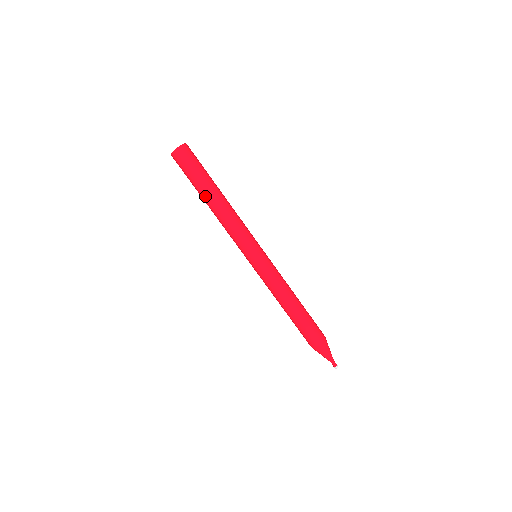
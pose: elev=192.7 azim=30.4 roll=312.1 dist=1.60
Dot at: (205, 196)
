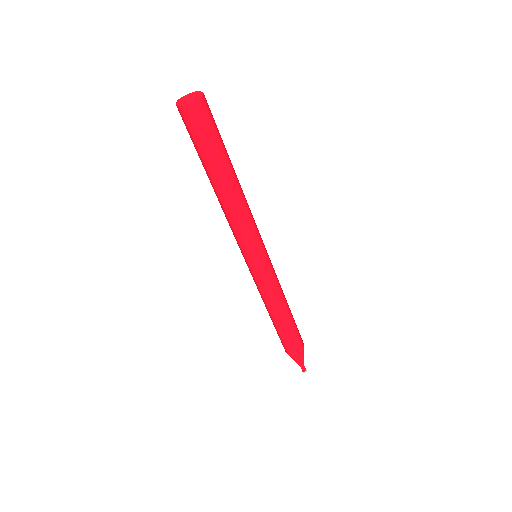
Dot at: (208, 176)
